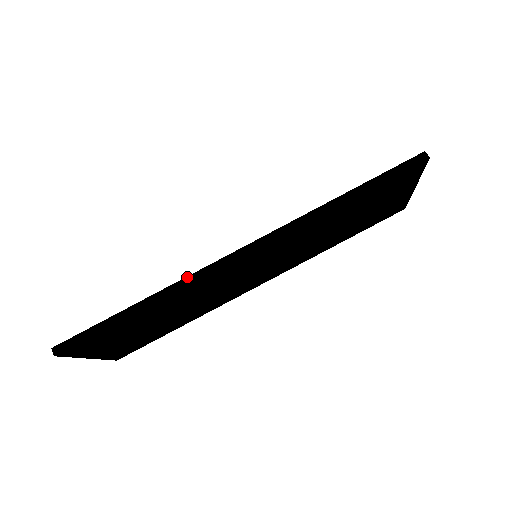
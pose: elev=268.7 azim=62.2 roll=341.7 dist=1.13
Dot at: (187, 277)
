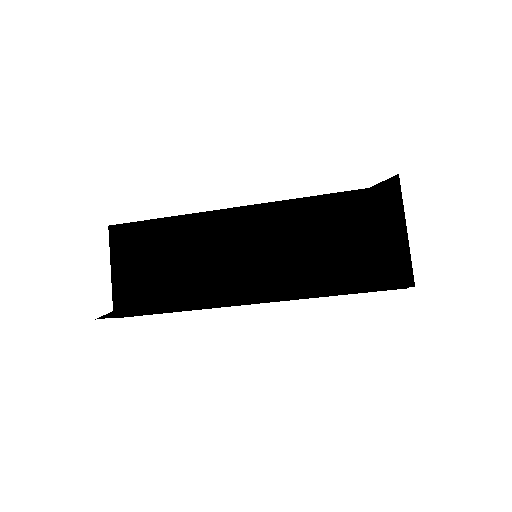
Dot at: occluded
